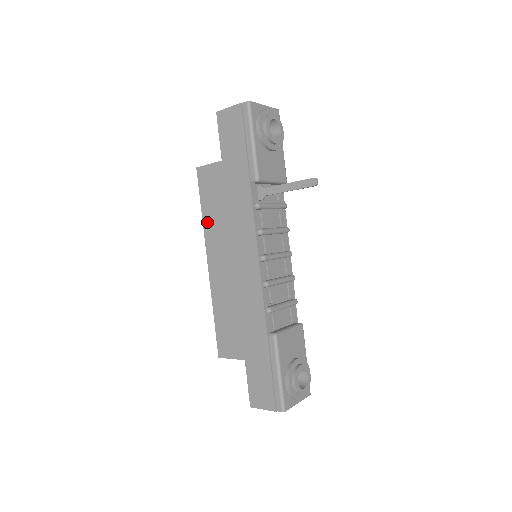
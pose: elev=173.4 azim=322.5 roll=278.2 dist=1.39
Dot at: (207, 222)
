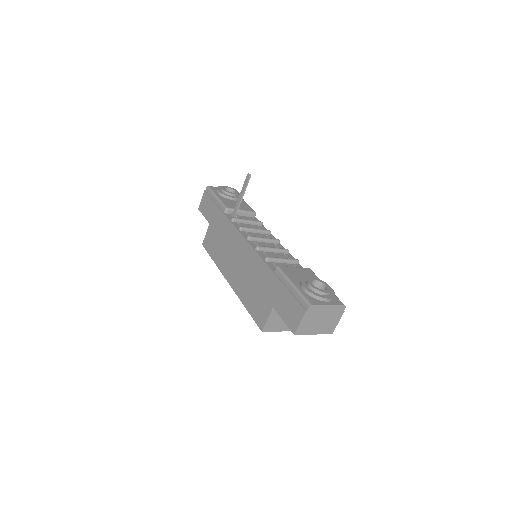
Dot at: (218, 262)
